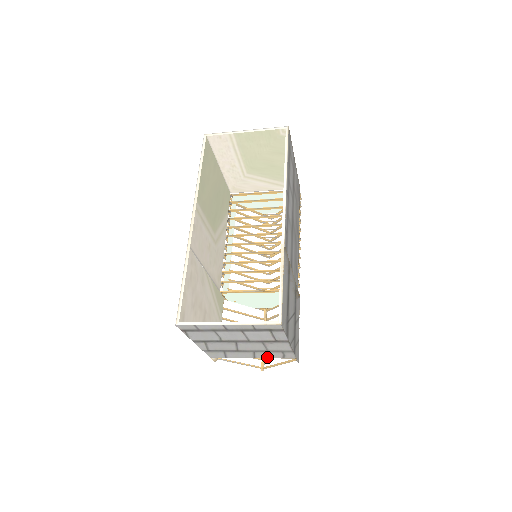
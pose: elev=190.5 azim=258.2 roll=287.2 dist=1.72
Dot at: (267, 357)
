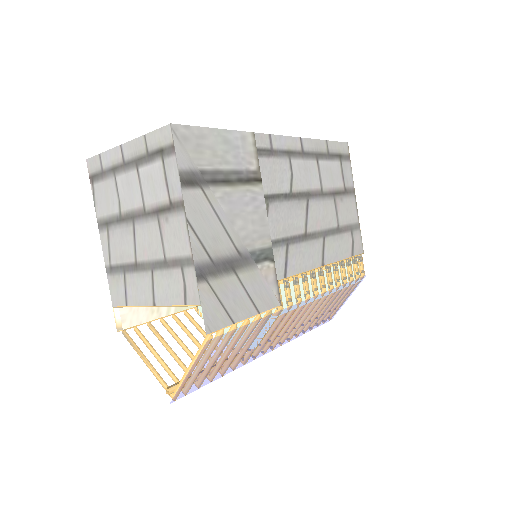
Dot at: (168, 301)
